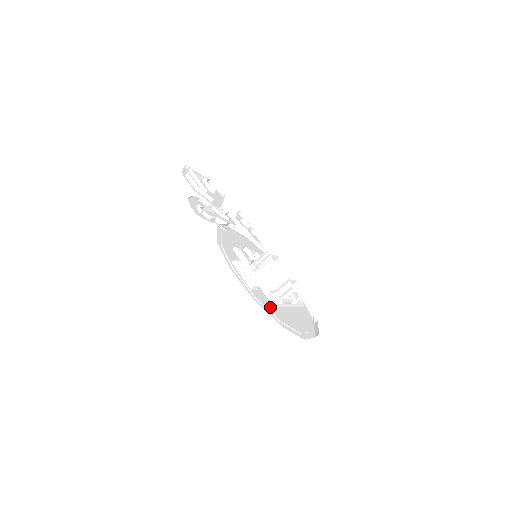
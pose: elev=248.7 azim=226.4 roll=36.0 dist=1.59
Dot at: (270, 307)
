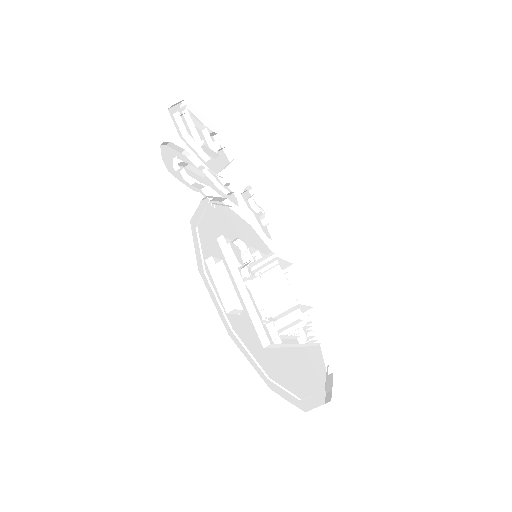
Dot at: (256, 349)
